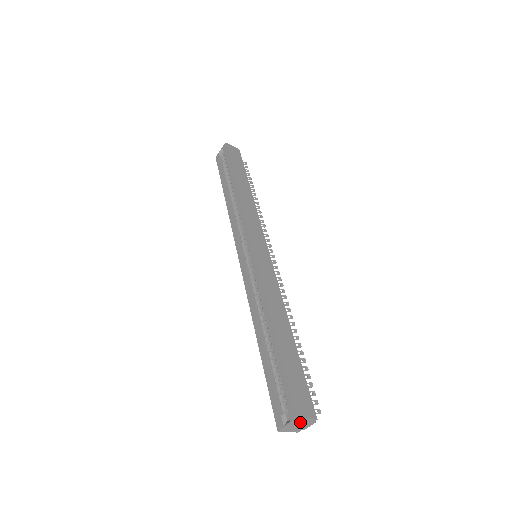
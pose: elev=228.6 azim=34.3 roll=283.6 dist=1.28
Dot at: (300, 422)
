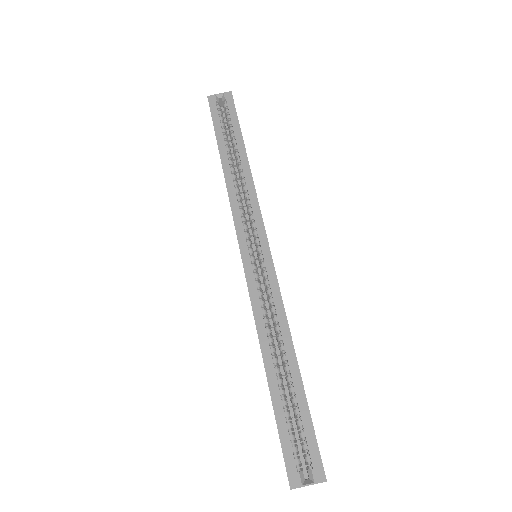
Dot at: occluded
